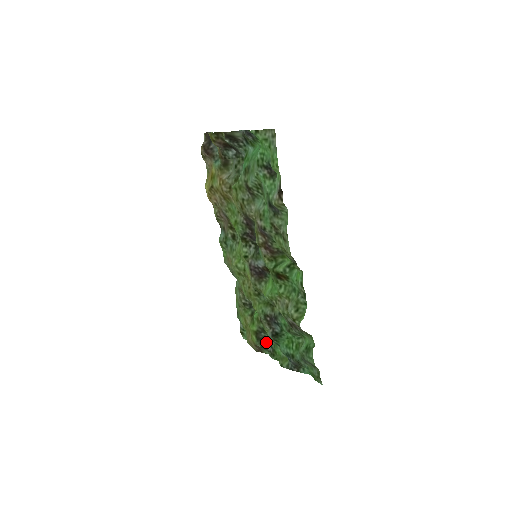
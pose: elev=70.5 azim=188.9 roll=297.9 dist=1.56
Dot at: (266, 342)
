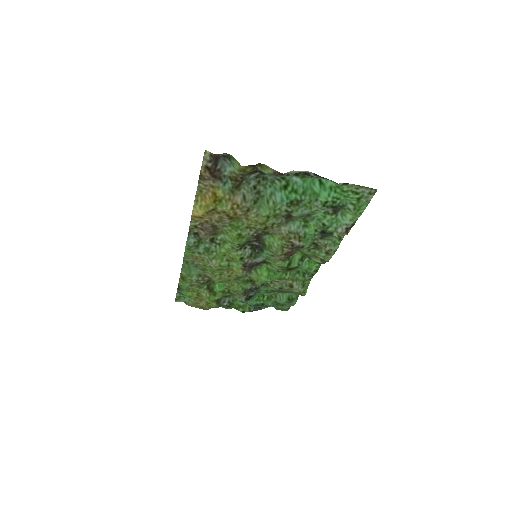
Dot at: (222, 301)
